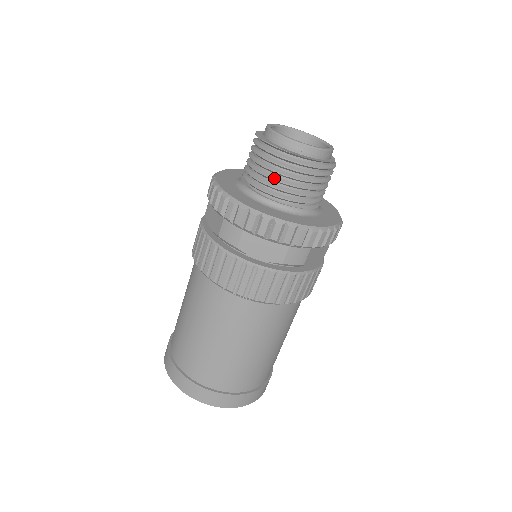
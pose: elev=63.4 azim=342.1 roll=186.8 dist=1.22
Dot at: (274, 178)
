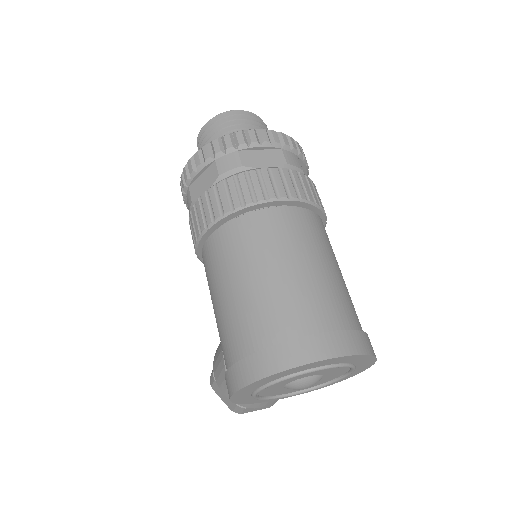
Dot at: (234, 130)
